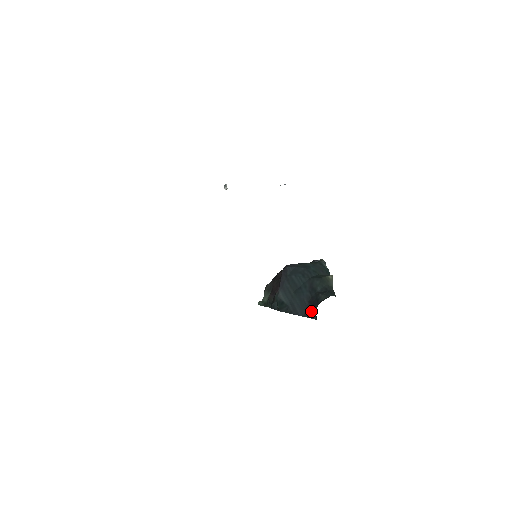
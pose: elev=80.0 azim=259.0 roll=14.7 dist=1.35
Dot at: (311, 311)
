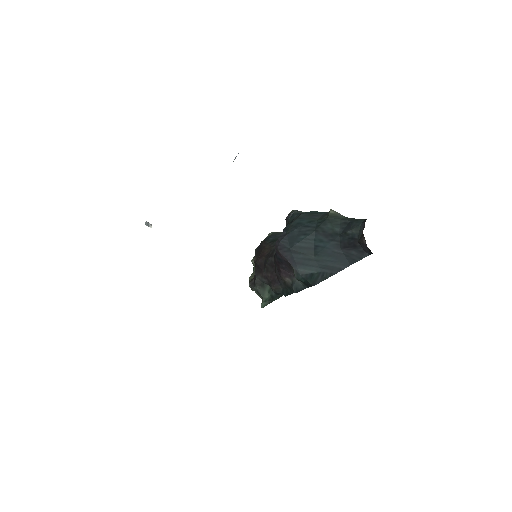
Dot at: (355, 253)
